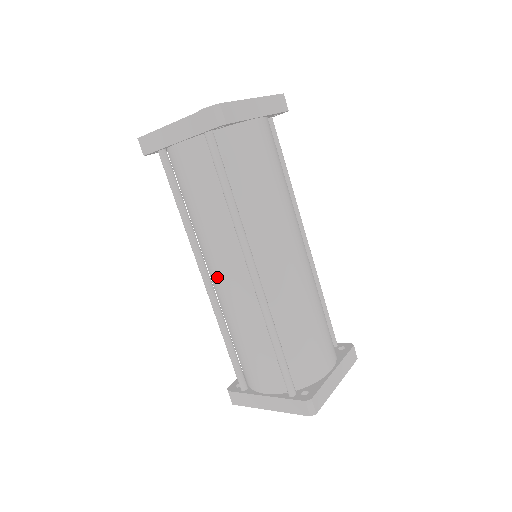
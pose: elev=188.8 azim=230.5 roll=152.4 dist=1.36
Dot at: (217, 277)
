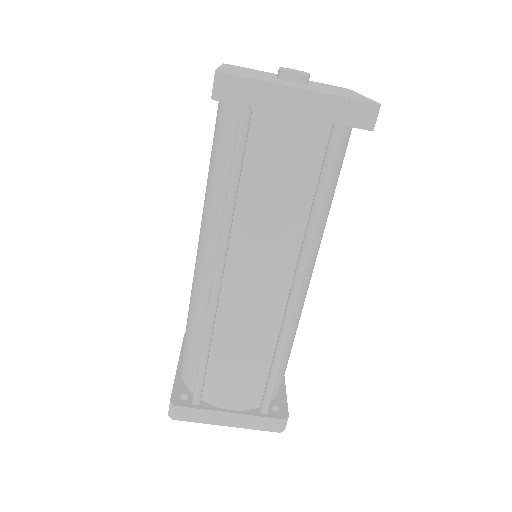
Dot at: (240, 283)
